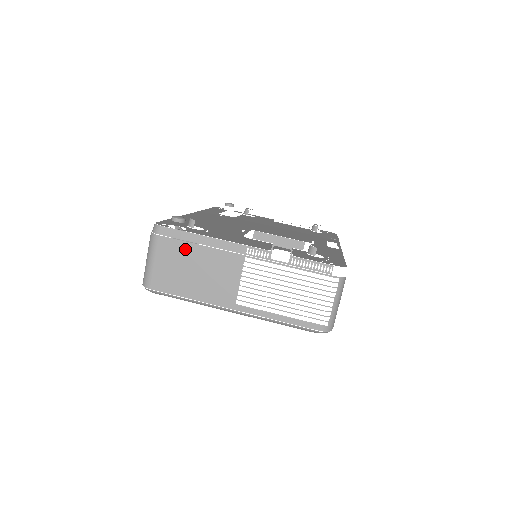
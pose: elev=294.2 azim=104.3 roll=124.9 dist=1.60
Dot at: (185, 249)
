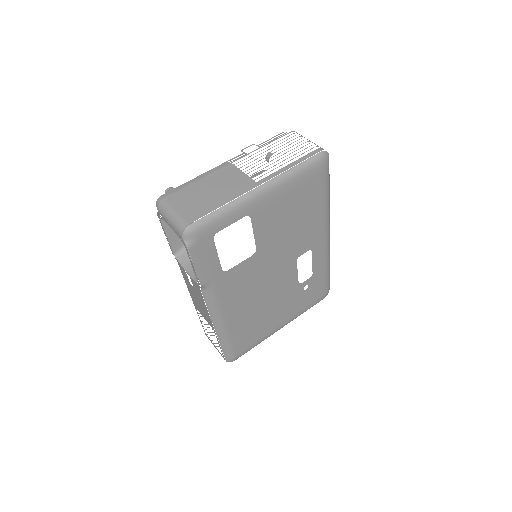
Dot at: (190, 189)
